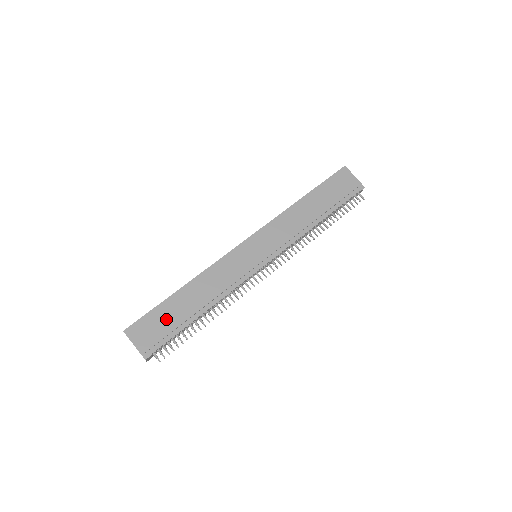
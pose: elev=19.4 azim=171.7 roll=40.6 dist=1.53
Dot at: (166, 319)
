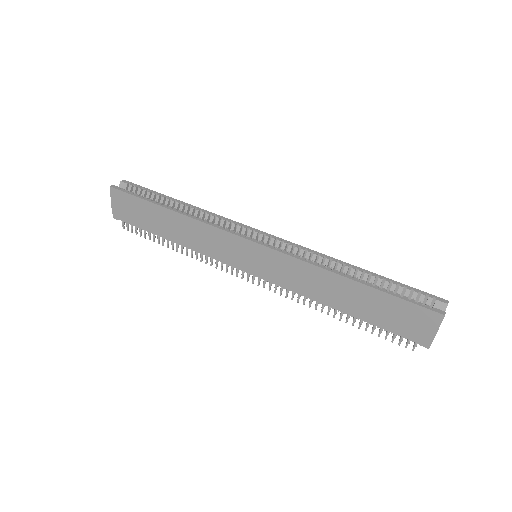
Dot at: (142, 214)
